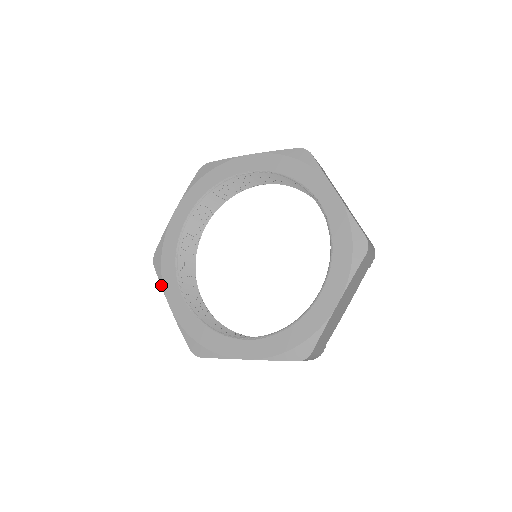
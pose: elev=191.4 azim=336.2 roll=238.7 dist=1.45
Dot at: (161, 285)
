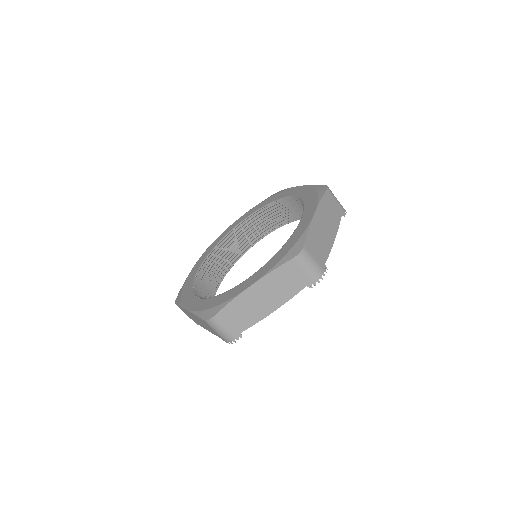
Dot at: (201, 256)
